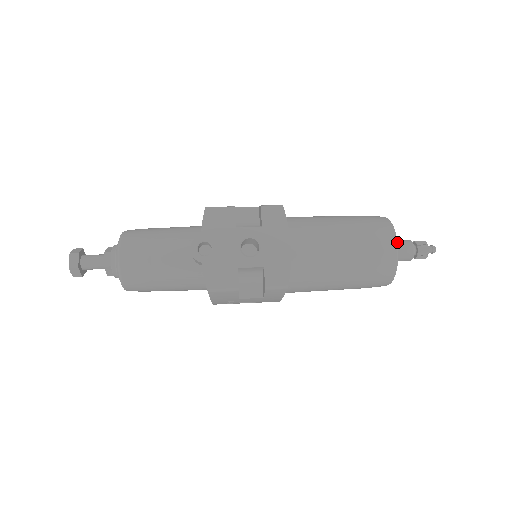
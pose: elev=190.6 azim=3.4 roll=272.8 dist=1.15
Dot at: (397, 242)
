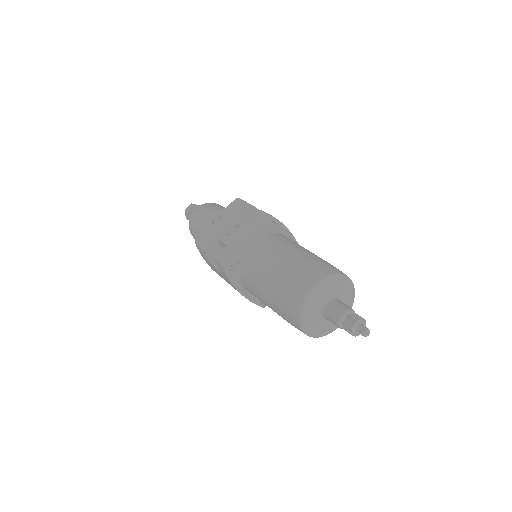
Dot at: (315, 286)
